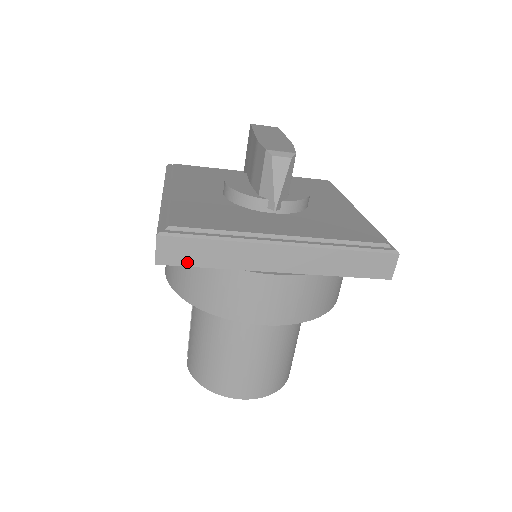
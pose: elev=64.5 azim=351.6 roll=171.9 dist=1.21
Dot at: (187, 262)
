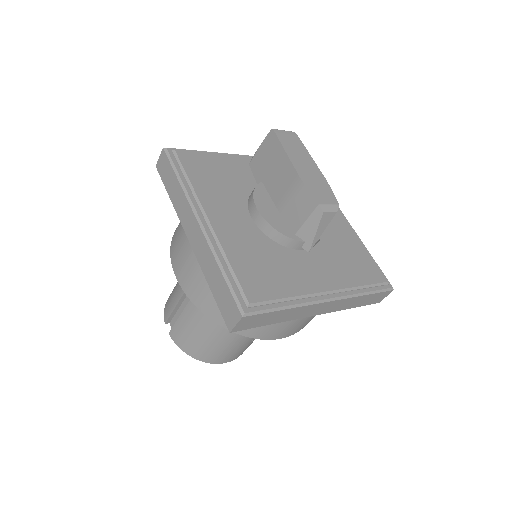
Dot at: (255, 326)
